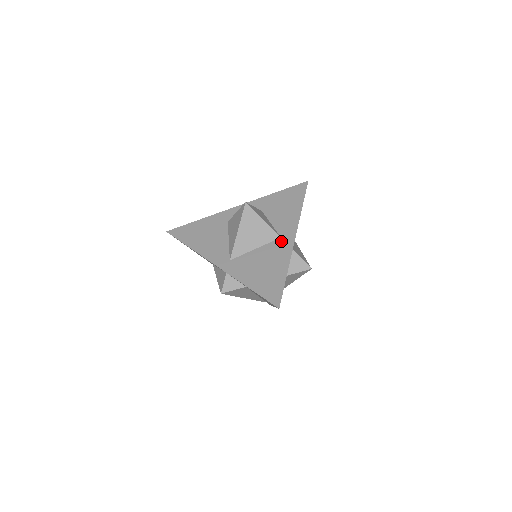
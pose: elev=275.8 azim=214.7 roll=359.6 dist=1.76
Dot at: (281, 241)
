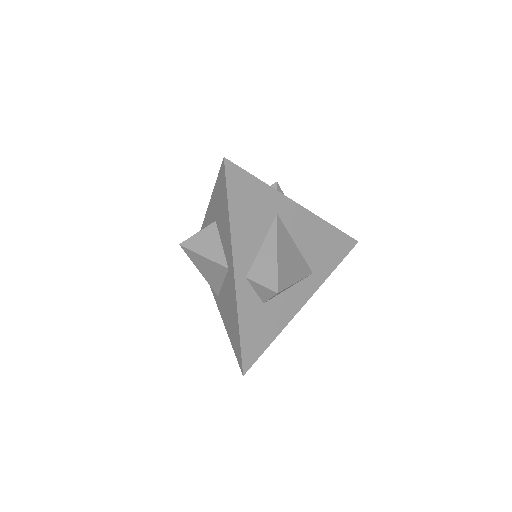
Dot at: (229, 275)
